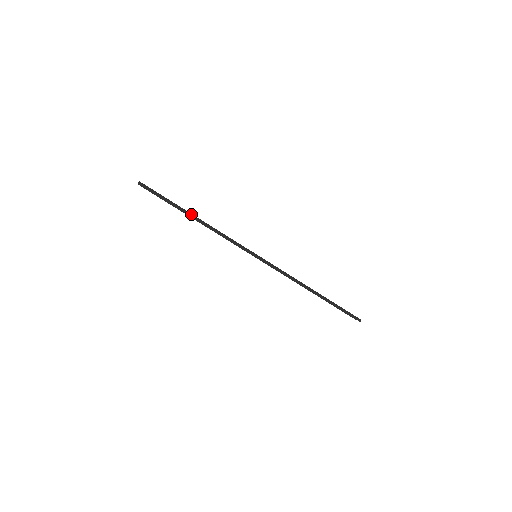
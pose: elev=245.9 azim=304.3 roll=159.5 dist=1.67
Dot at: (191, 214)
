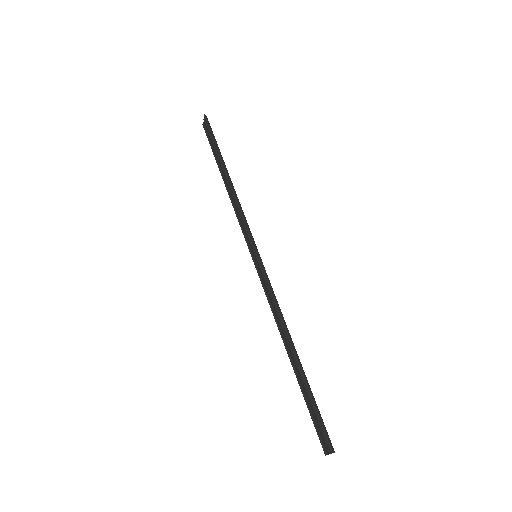
Dot at: (226, 168)
